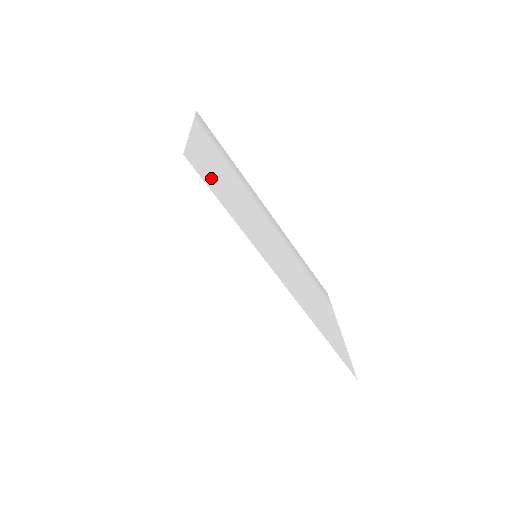
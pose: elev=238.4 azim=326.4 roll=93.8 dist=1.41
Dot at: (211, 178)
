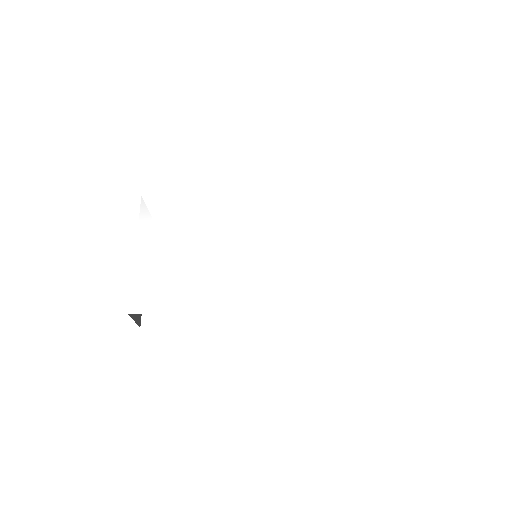
Dot at: (159, 292)
